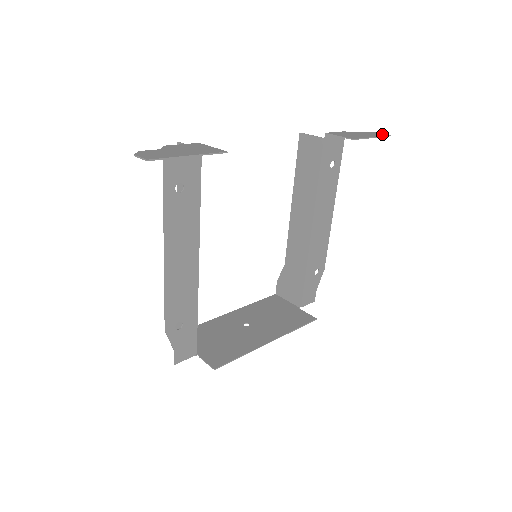
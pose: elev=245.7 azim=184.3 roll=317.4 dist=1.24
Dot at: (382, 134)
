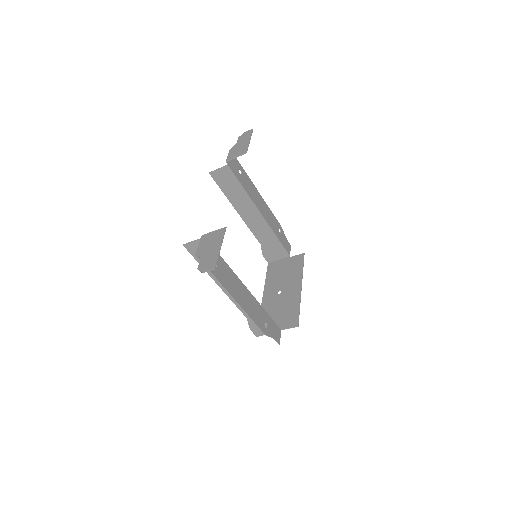
Dot at: (248, 132)
